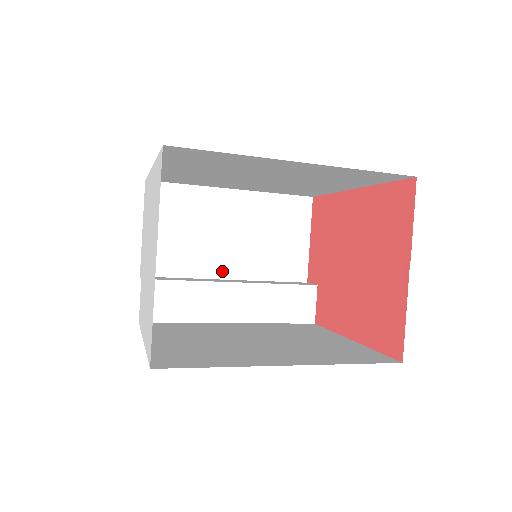
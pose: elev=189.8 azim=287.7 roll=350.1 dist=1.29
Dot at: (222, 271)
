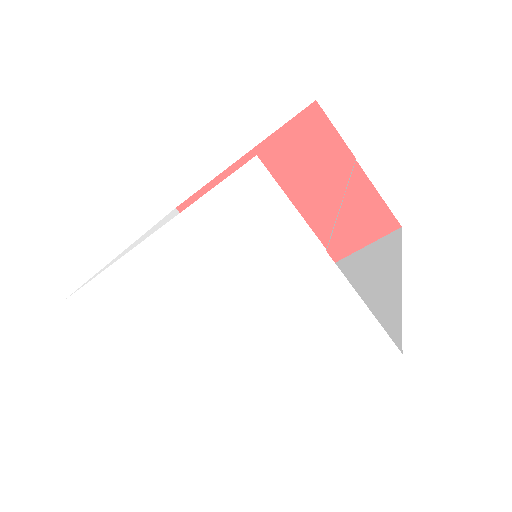
Dot at: occluded
